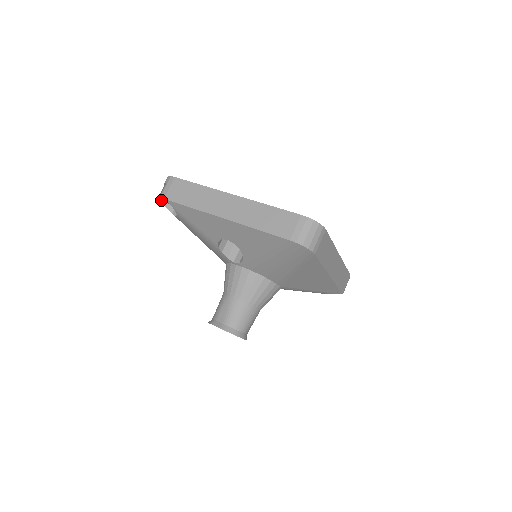
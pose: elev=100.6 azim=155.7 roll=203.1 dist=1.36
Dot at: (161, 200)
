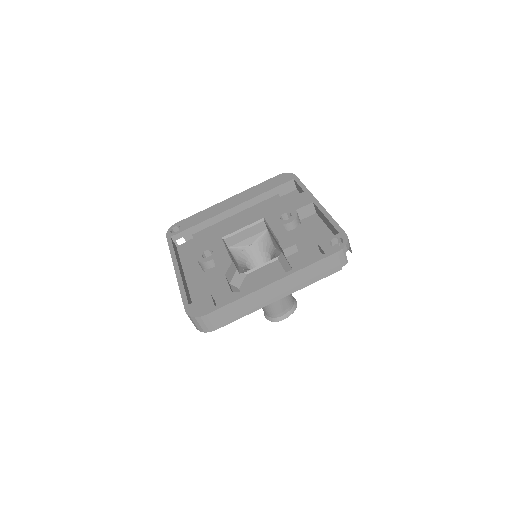
Dot at: occluded
